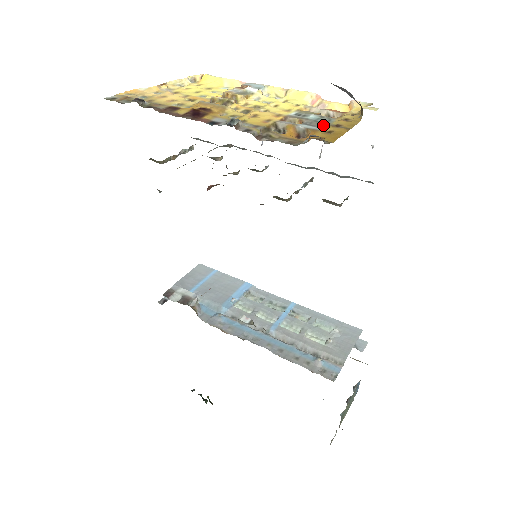
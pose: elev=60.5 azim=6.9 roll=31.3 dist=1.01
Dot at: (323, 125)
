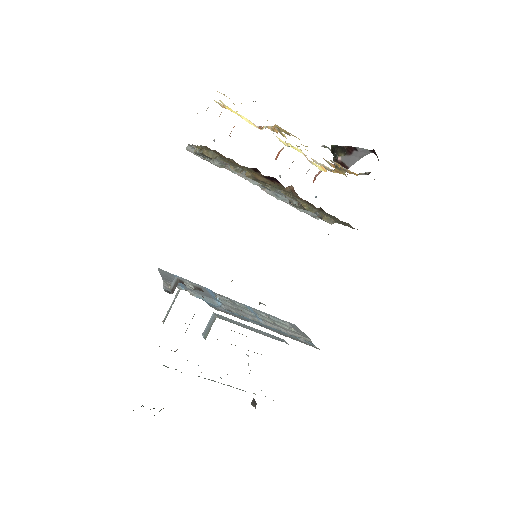
Dot at: occluded
